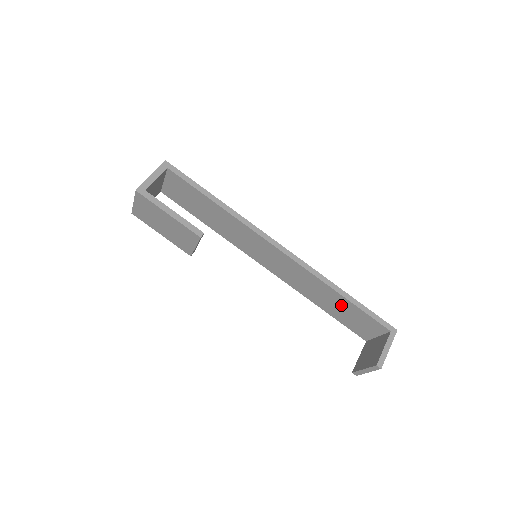
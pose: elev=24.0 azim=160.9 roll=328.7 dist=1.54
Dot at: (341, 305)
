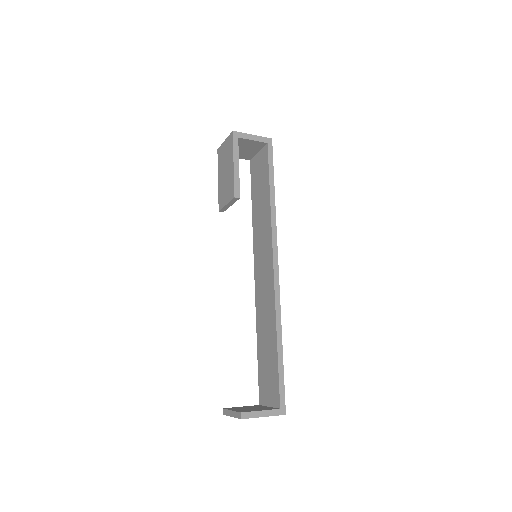
Dot at: (270, 352)
